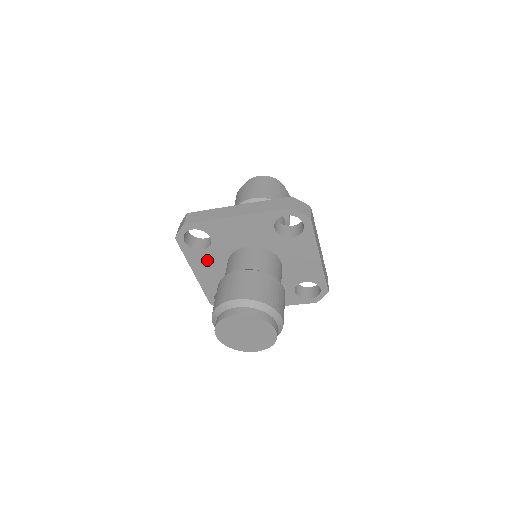
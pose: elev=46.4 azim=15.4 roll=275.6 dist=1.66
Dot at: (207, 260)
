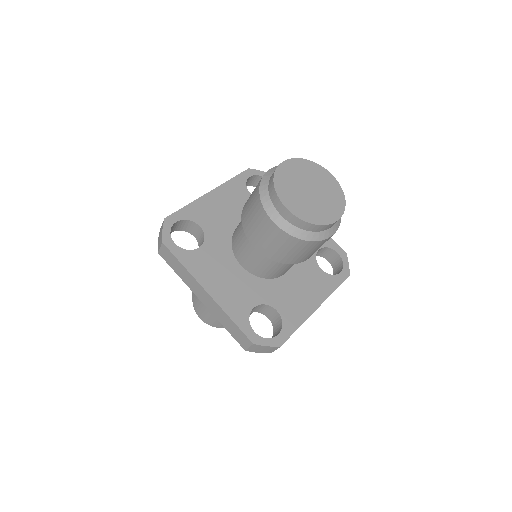
Dot at: (211, 262)
